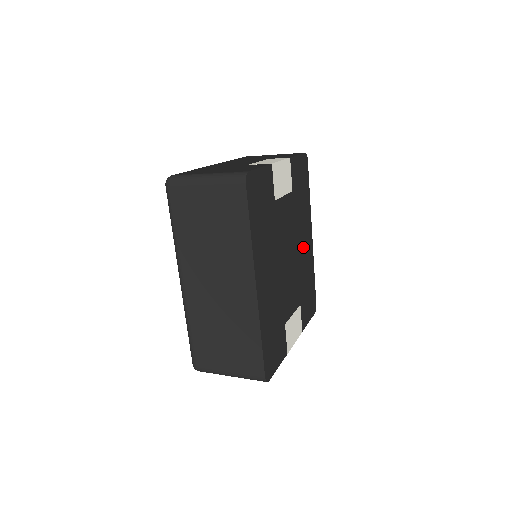
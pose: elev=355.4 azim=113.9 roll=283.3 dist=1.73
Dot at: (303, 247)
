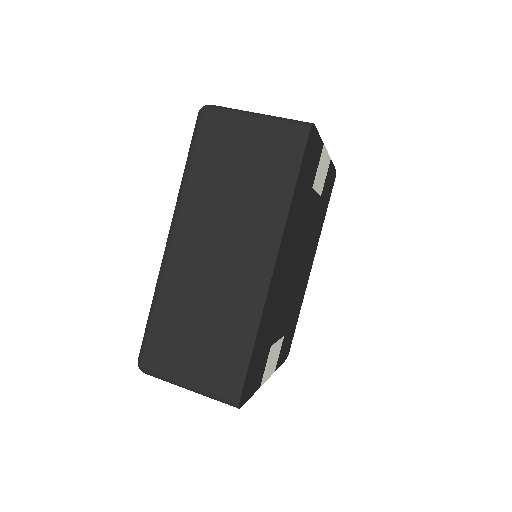
Dot at: (305, 270)
